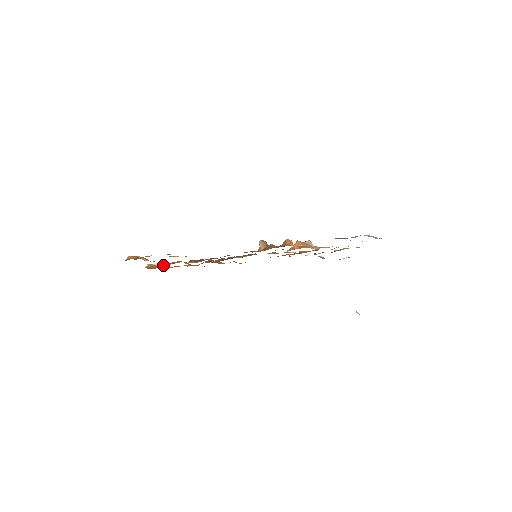
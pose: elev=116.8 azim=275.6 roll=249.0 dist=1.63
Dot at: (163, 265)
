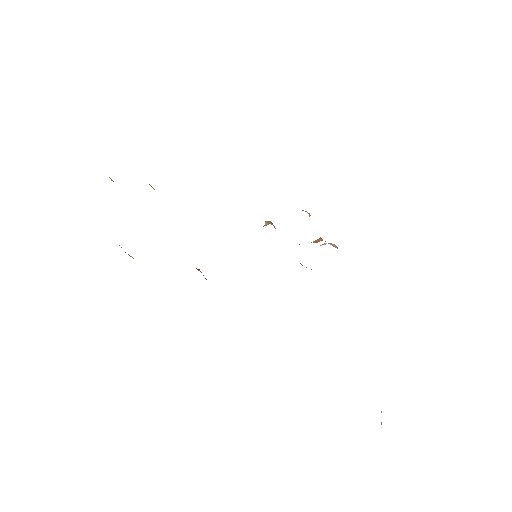
Dot at: occluded
